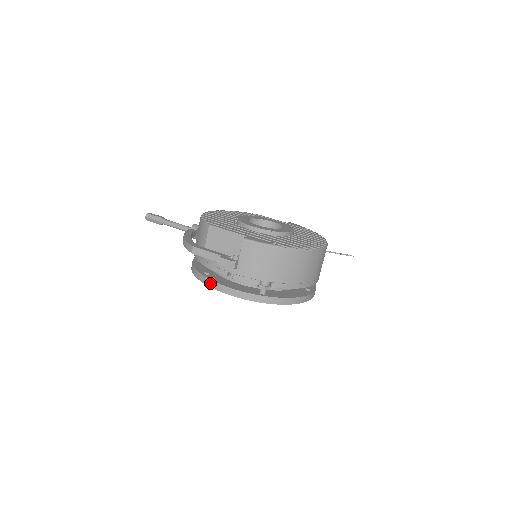
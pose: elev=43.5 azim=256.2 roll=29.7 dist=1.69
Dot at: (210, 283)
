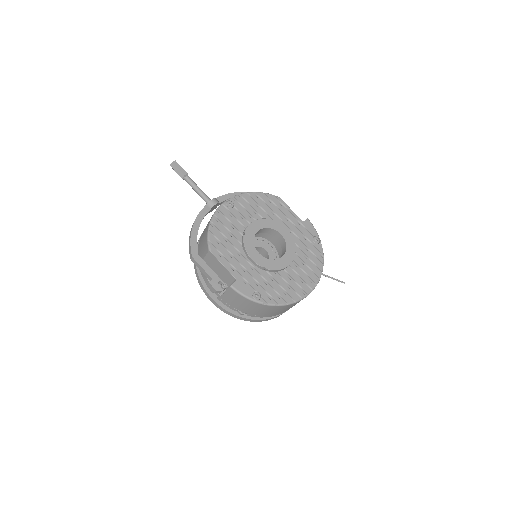
Dot at: (201, 285)
